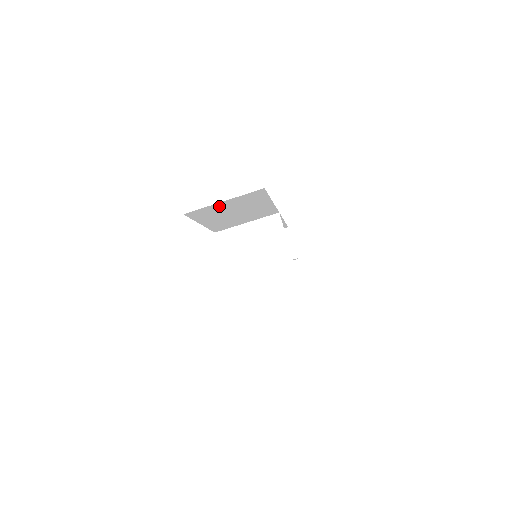
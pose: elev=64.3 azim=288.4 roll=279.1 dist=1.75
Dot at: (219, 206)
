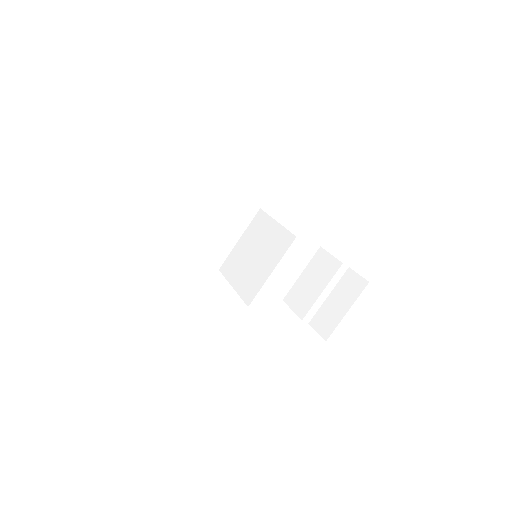
Dot at: (156, 203)
